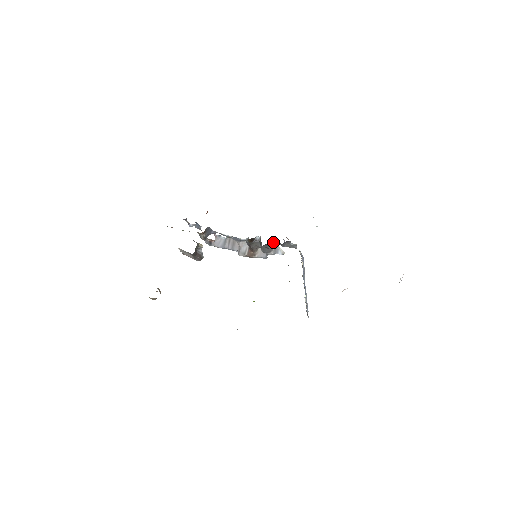
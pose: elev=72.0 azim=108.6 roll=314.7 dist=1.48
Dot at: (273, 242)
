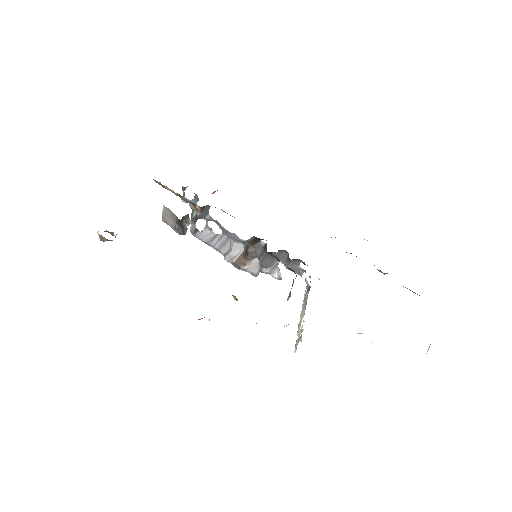
Dot at: (279, 255)
